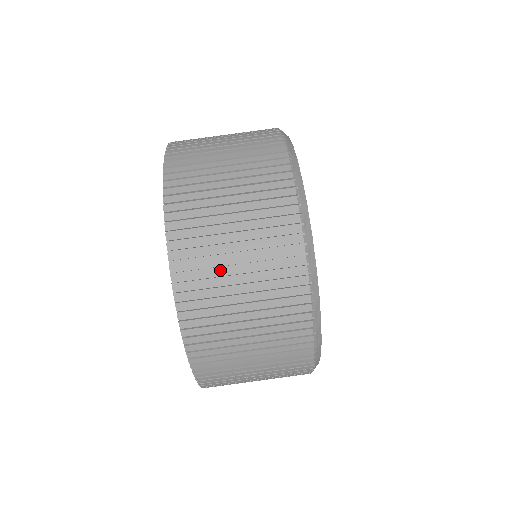
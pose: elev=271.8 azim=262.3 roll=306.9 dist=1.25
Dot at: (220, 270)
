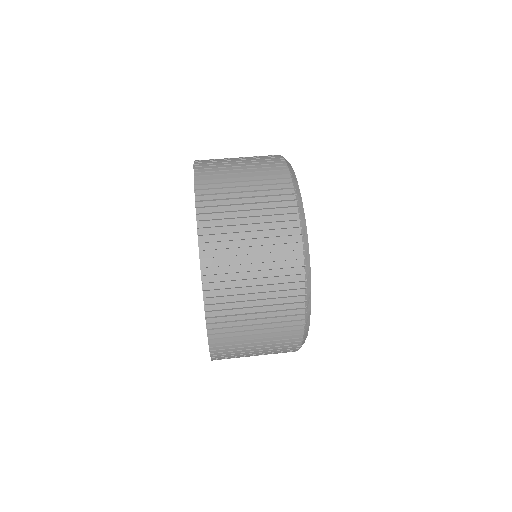
Dot at: (226, 160)
